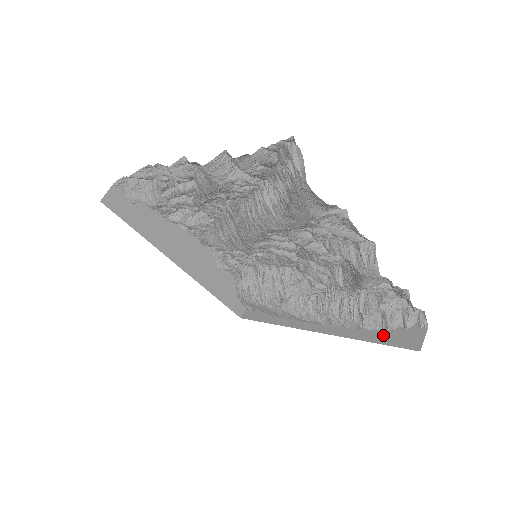
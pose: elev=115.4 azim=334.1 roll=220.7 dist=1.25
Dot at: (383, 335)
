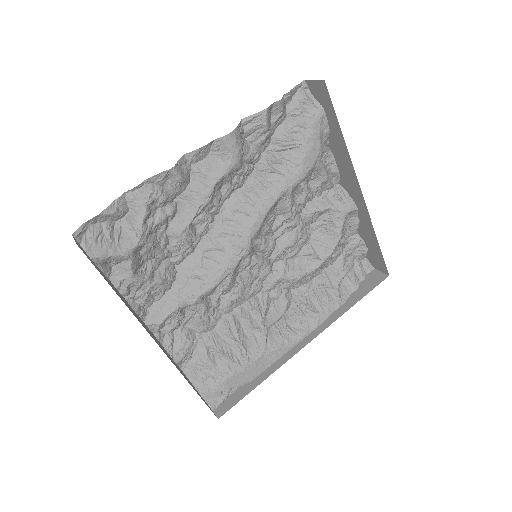
Dot at: (358, 293)
